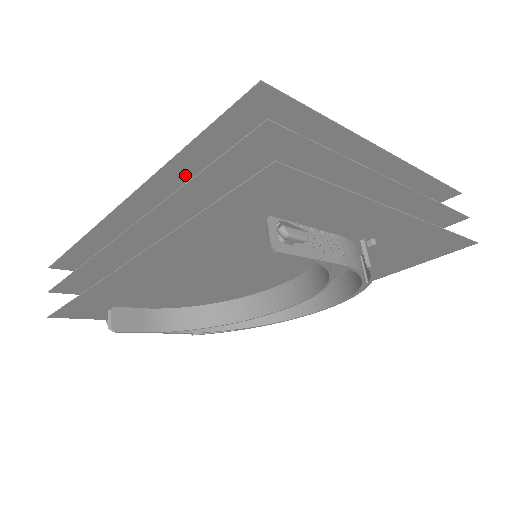
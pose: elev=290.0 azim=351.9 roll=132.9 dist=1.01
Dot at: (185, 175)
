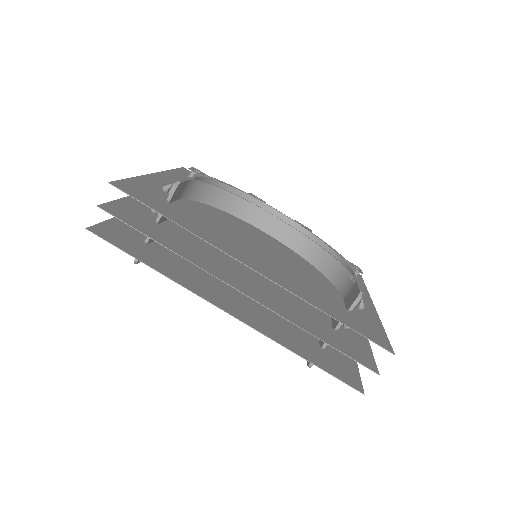
Dot at: (305, 294)
